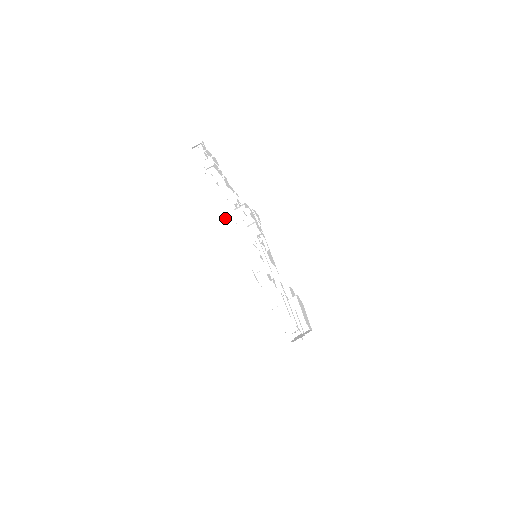
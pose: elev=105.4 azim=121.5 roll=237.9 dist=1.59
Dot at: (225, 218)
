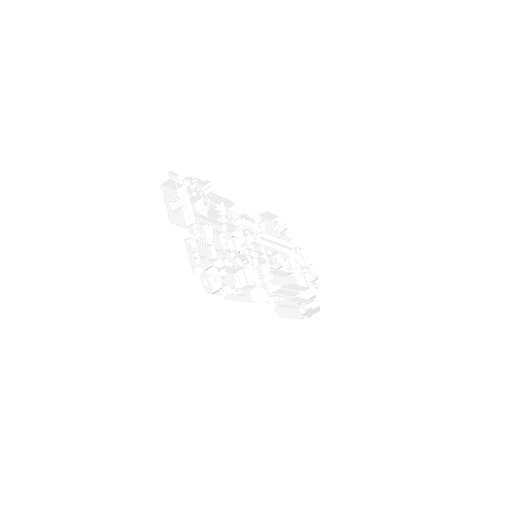
Dot at: occluded
